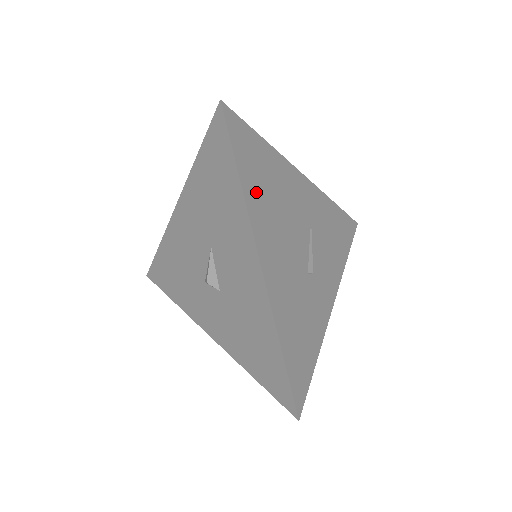
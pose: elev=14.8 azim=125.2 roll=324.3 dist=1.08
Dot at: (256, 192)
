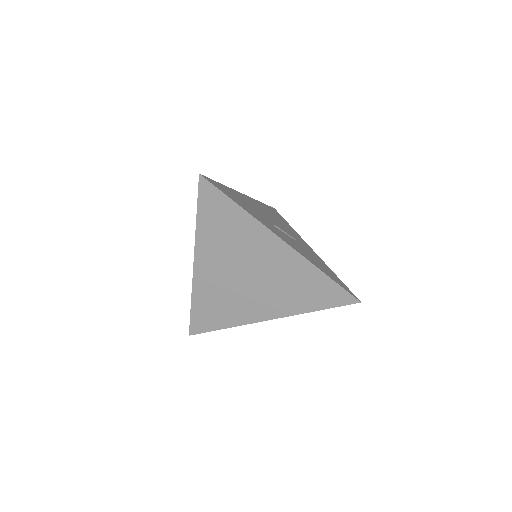
Dot at: (267, 209)
